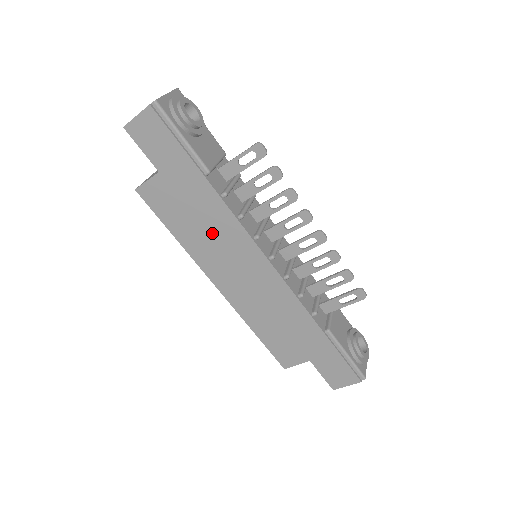
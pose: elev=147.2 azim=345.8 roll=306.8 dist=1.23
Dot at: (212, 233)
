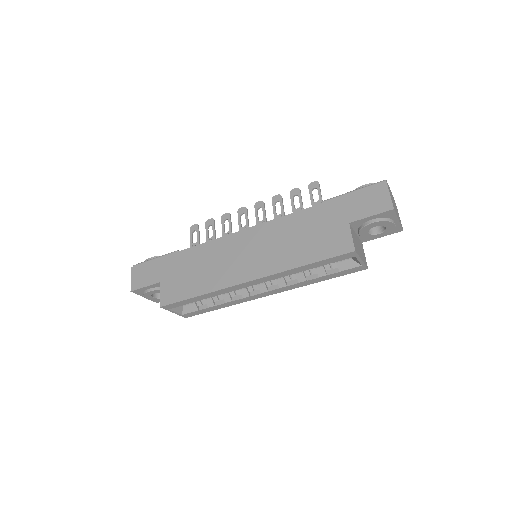
Dot at: (209, 264)
